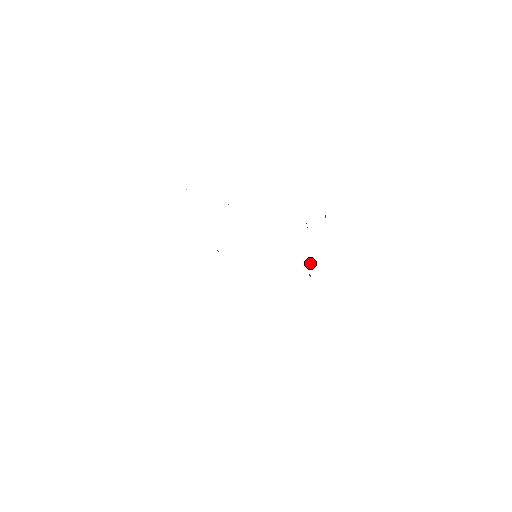
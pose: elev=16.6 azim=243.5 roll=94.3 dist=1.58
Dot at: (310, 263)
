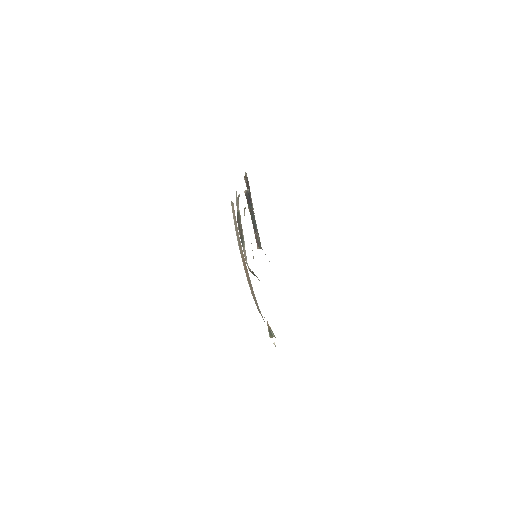
Dot at: (258, 236)
